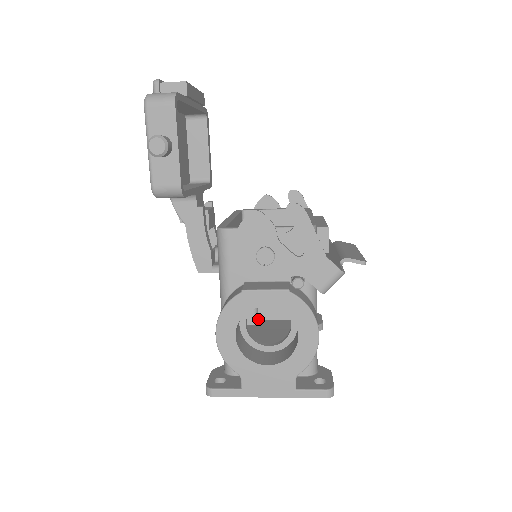
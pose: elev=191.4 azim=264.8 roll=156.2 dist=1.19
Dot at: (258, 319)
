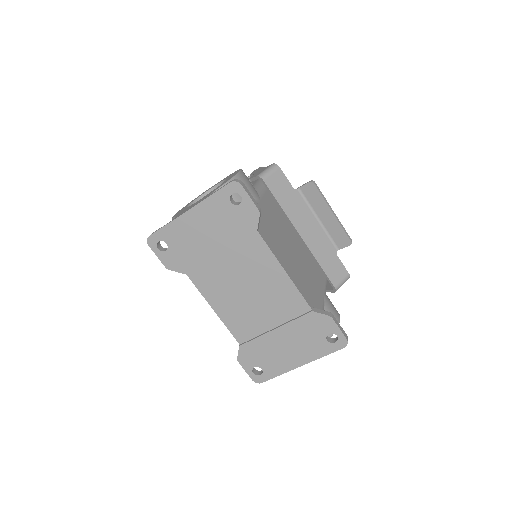
Dot at: occluded
